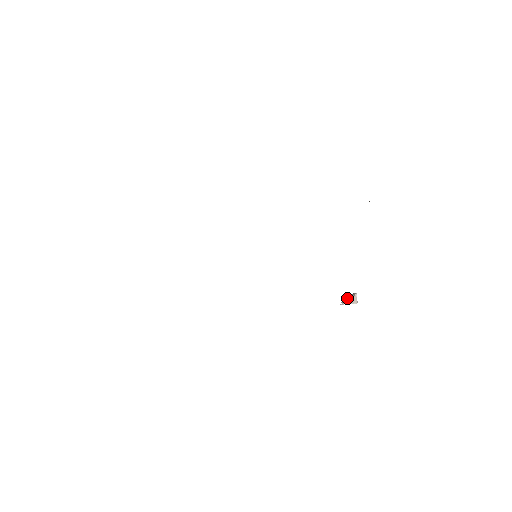
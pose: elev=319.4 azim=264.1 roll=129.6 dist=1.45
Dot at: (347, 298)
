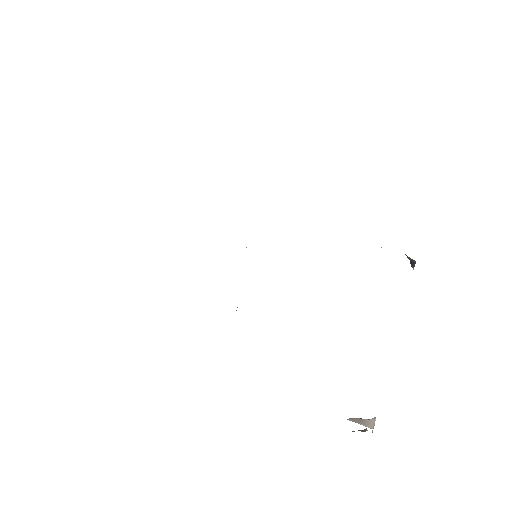
Dot at: (361, 430)
